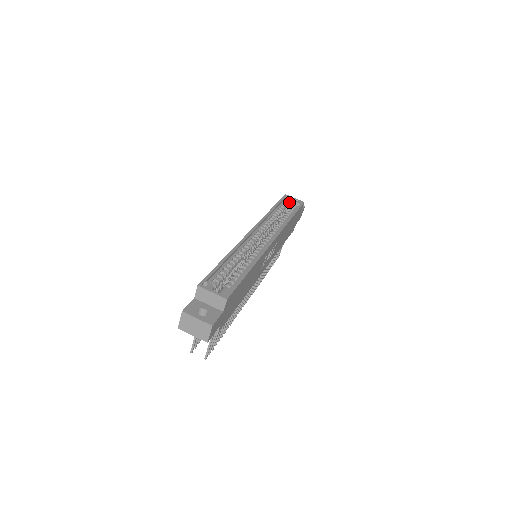
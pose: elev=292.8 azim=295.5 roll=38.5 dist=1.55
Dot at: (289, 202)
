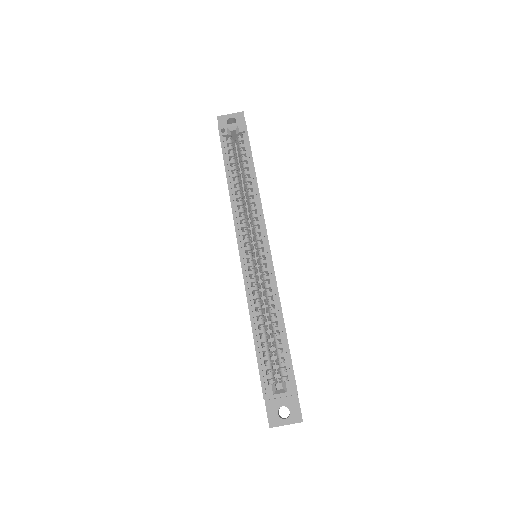
Dot at: (230, 136)
